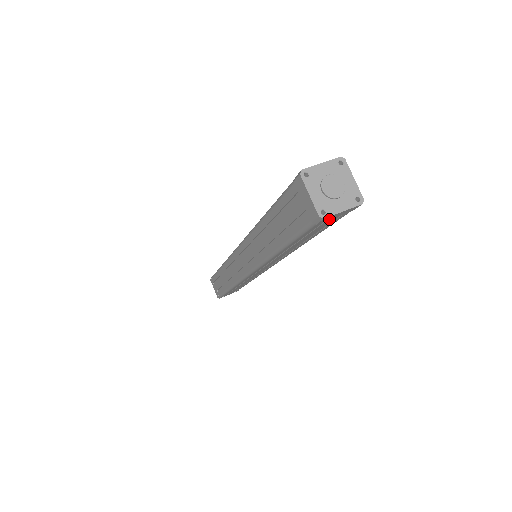
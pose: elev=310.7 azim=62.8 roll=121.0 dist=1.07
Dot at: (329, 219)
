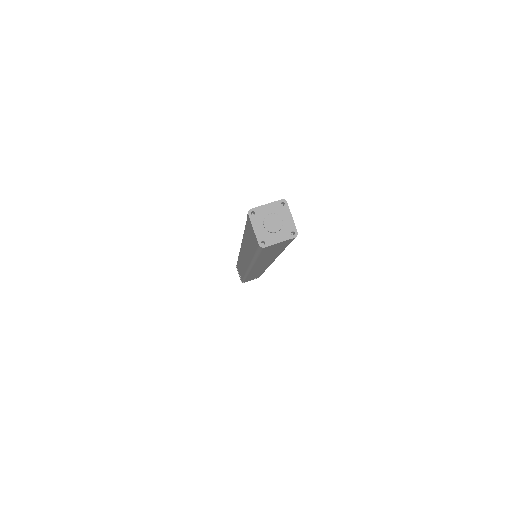
Dot at: (272, 246)
